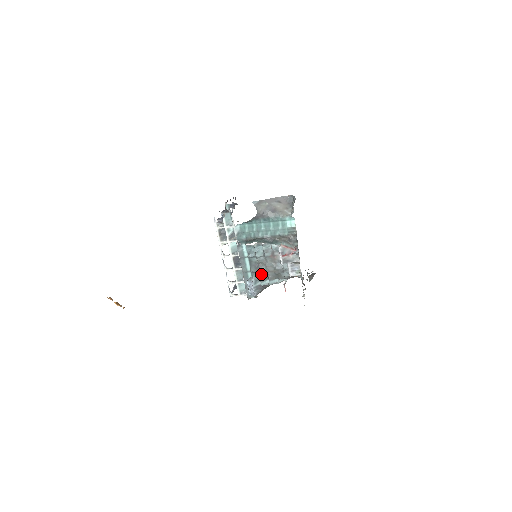
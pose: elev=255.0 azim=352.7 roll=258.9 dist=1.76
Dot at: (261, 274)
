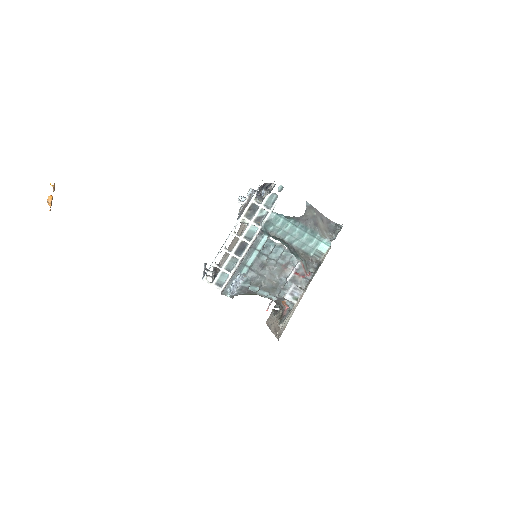
Dot at: (258, 277)
